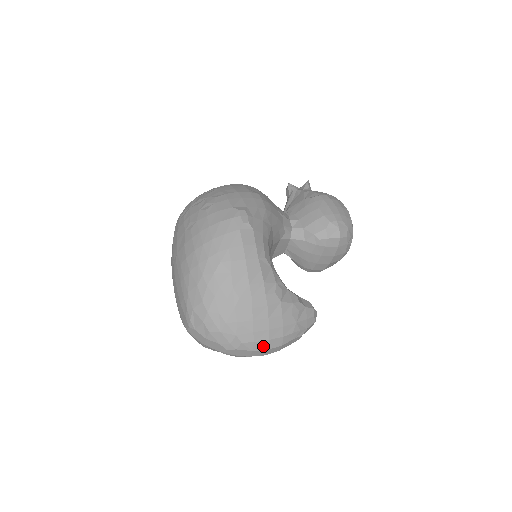
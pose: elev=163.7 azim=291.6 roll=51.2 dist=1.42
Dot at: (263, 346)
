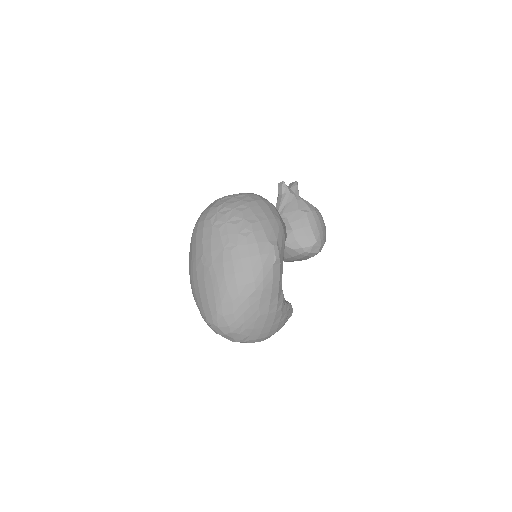
Dot at: (261, 340)
